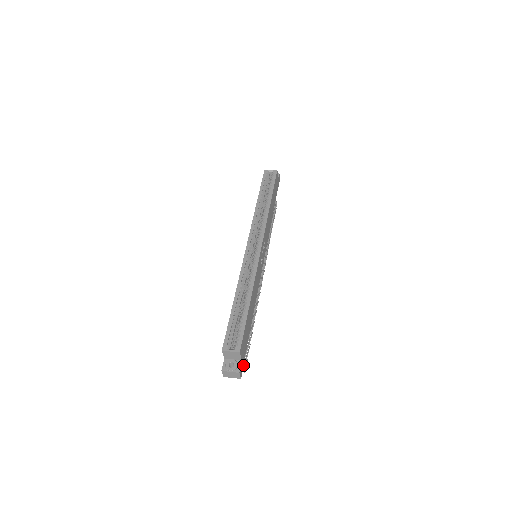
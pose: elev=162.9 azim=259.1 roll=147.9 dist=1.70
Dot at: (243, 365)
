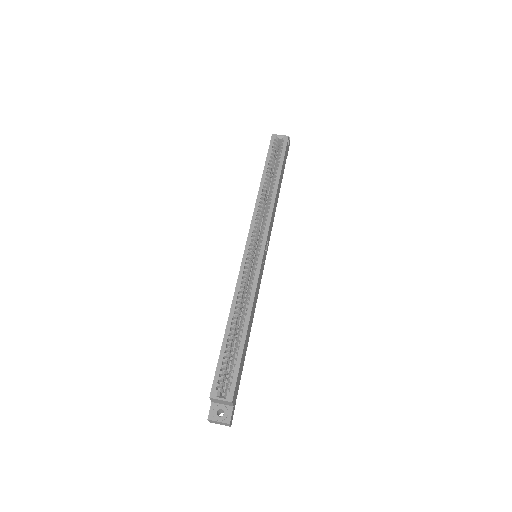
Dot at: (234, 408)
